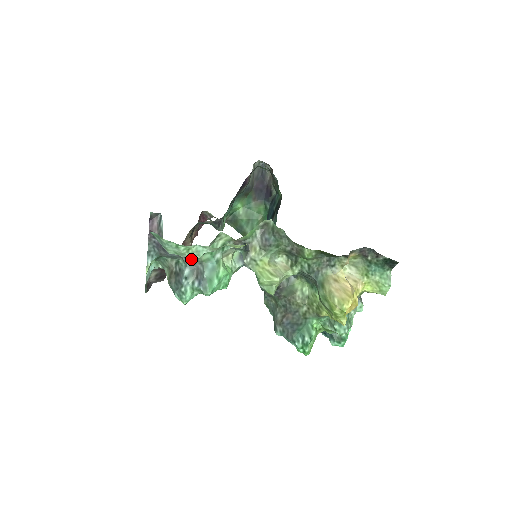
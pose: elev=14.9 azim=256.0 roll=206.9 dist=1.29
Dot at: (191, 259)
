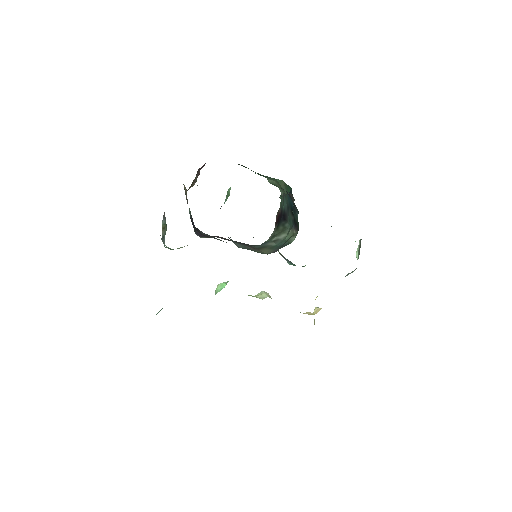
Dot at: occluded
